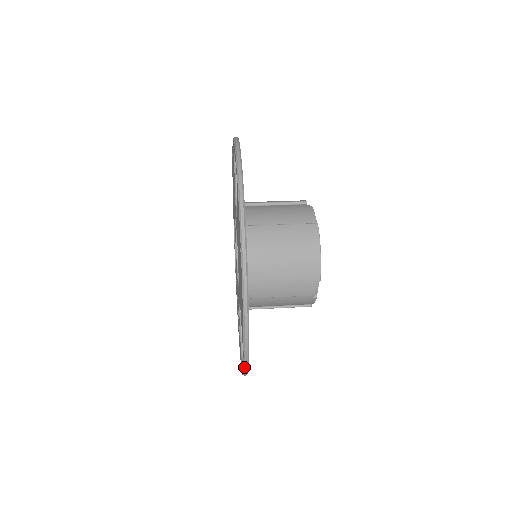
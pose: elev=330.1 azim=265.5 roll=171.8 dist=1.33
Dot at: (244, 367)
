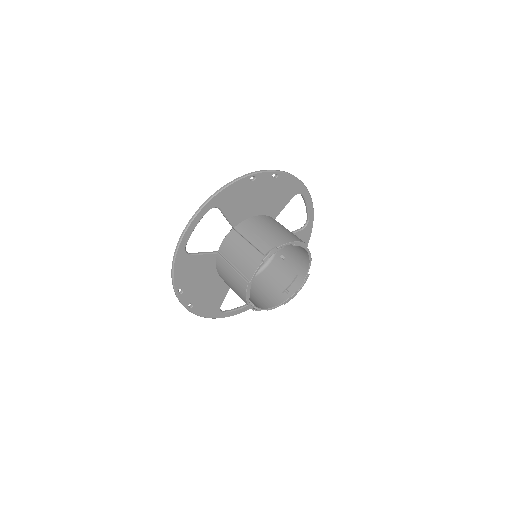
Dot at: (222, 316)
